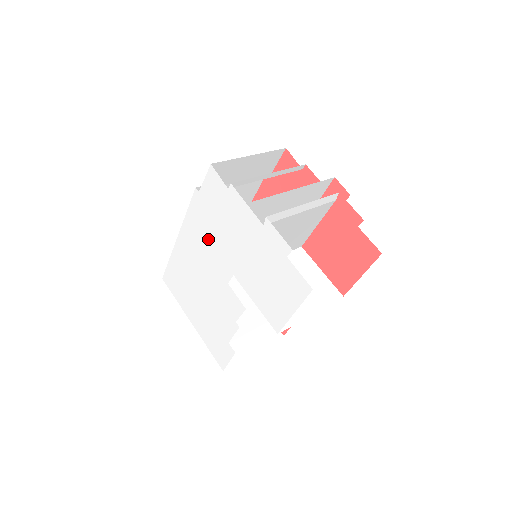
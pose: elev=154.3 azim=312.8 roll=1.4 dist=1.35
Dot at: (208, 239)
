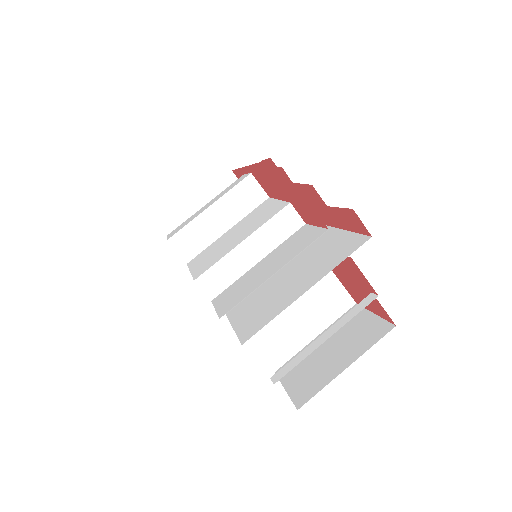
Dot at: occluded
